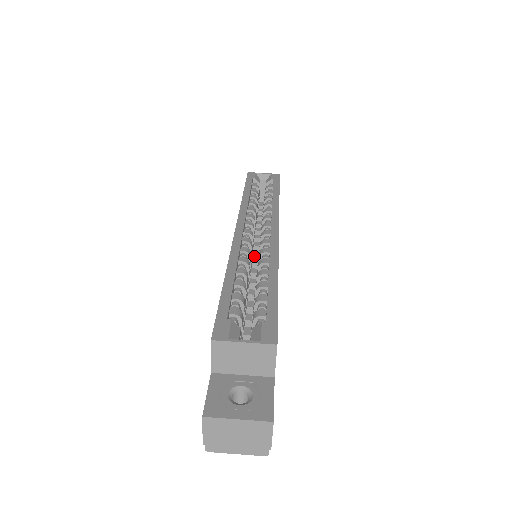
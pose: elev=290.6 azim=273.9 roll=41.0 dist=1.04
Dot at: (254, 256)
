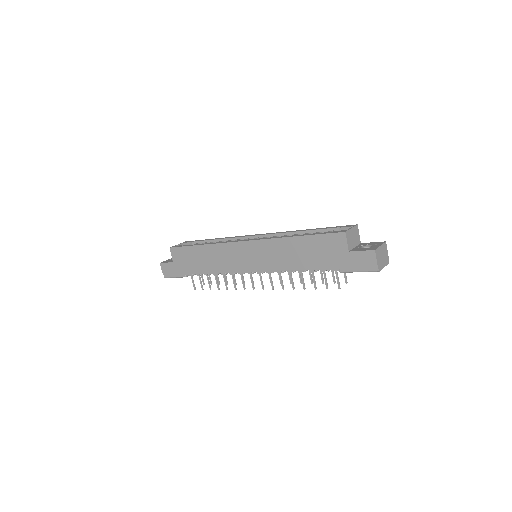
Dot at: occluded
